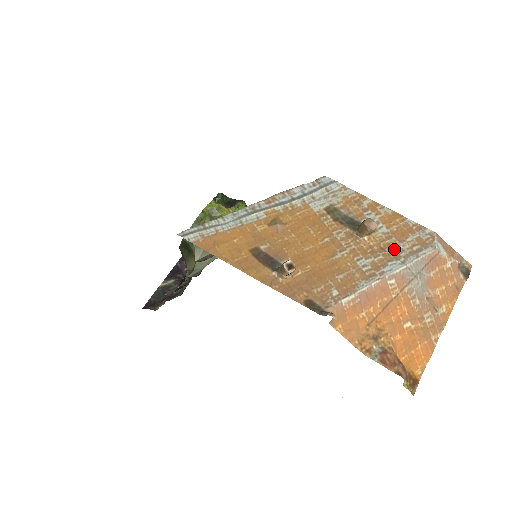
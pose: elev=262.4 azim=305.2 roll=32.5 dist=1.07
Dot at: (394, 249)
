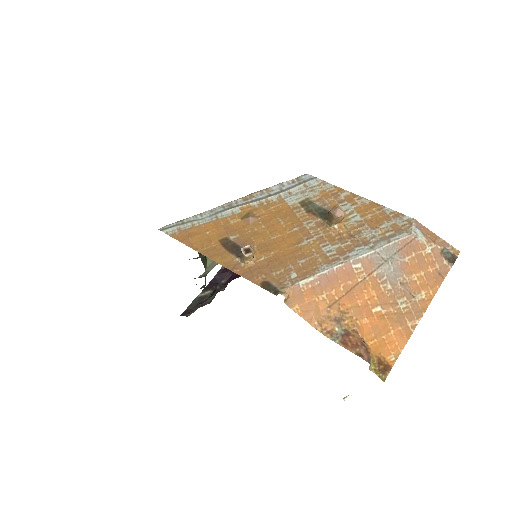
Dot at: (364, 235)
